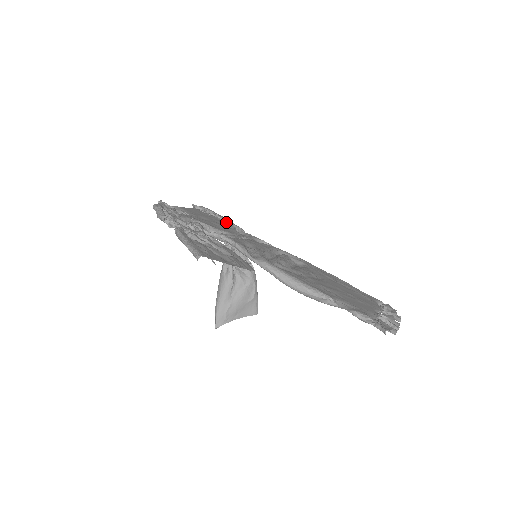
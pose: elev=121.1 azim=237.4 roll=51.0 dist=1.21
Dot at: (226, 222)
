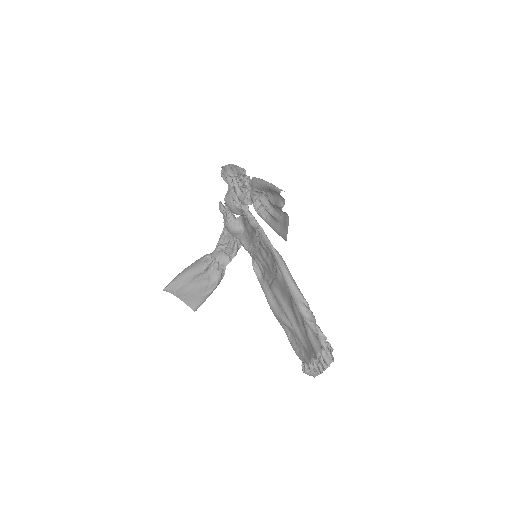
Dot at: occluded
